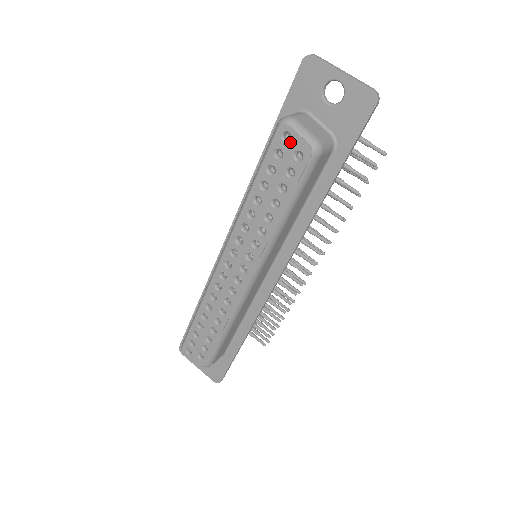
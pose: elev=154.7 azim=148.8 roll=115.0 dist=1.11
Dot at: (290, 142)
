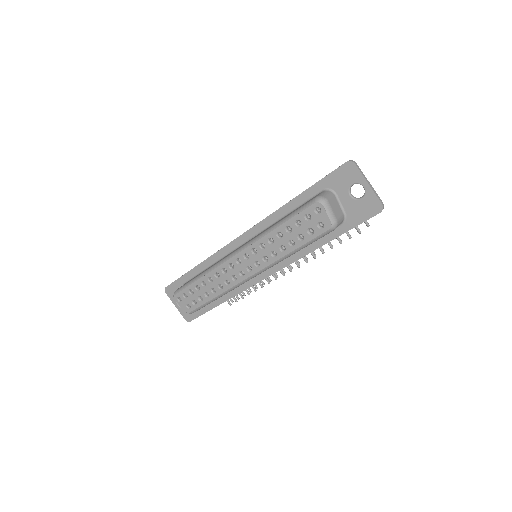
Dot at: (319, 215)
